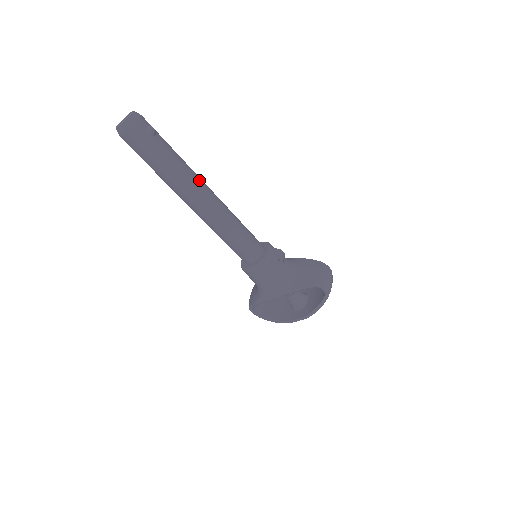
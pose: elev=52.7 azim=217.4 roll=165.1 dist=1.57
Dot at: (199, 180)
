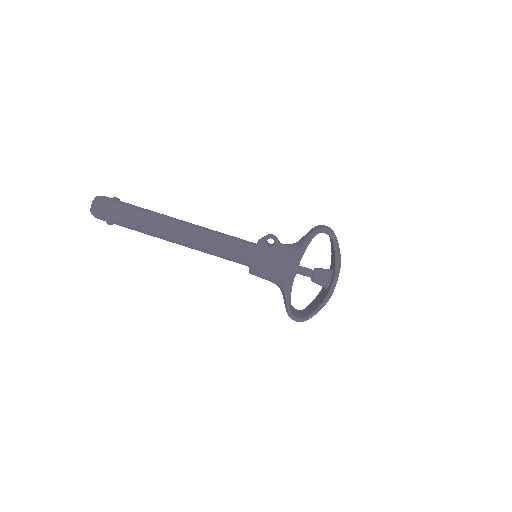
Dot at: (169, 216)
